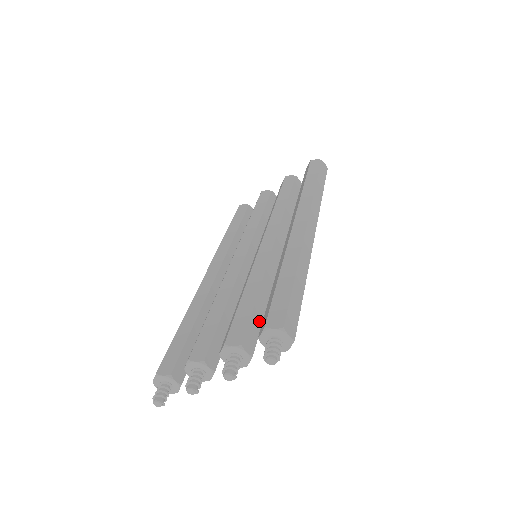
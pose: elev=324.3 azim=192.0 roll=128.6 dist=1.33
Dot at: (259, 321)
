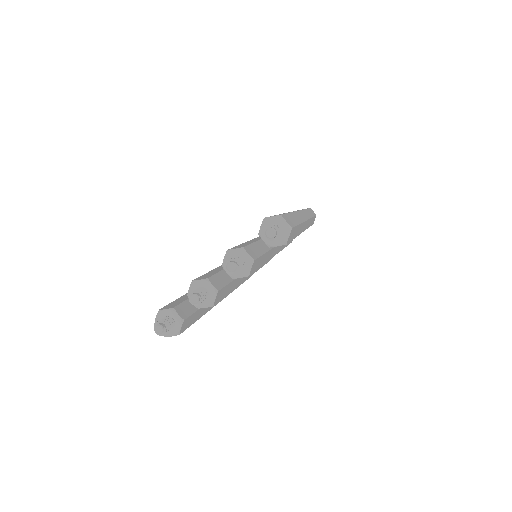
Dot at: (260, 252)
